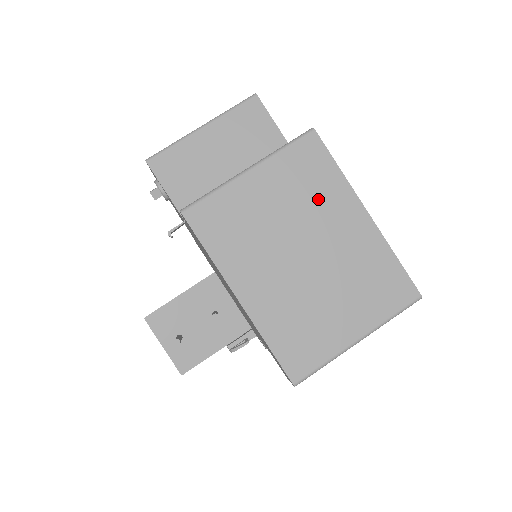
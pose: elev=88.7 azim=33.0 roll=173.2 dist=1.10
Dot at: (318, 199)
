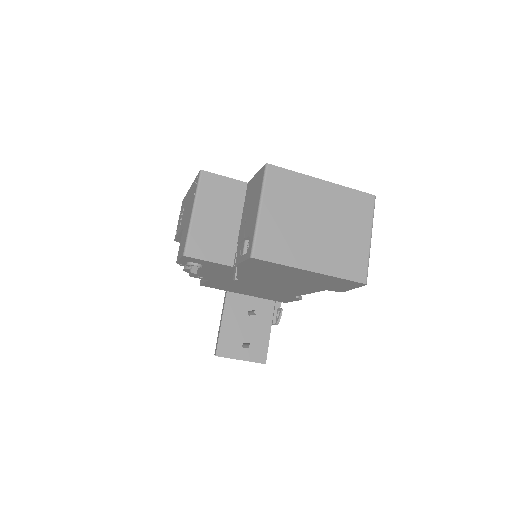
Dot at: (299, 194)
